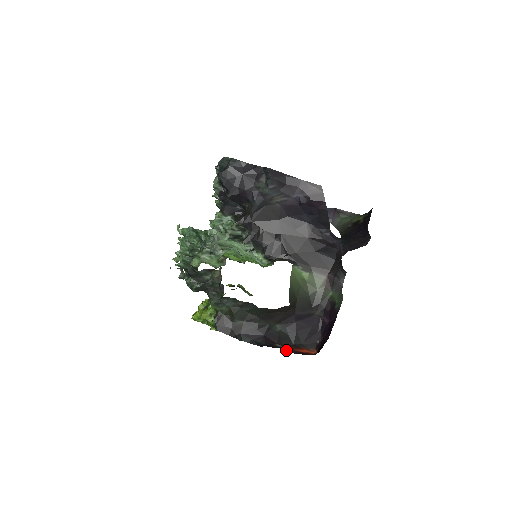
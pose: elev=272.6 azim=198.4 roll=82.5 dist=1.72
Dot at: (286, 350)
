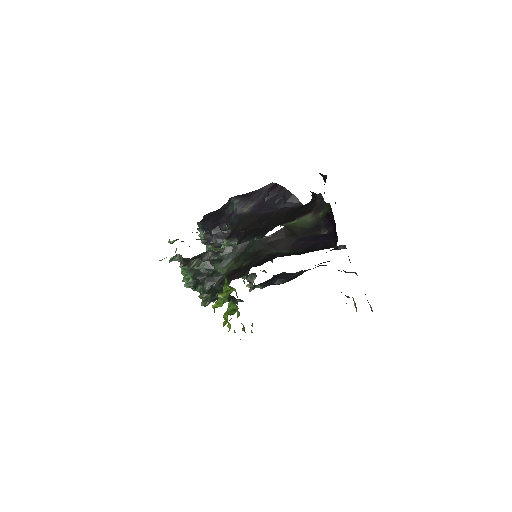
Dot at: occluded
